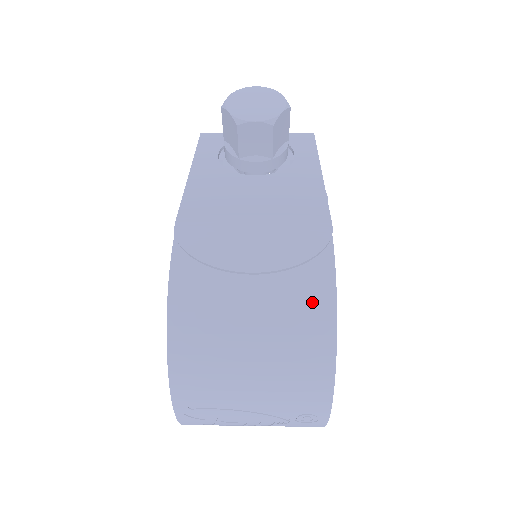
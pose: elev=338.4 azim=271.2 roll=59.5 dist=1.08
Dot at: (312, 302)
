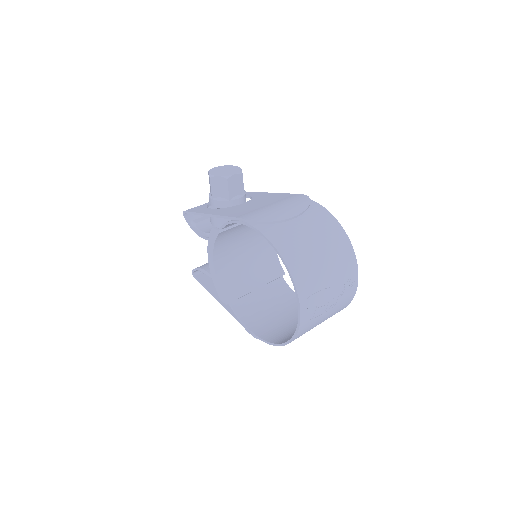
Dot at: (324, 218)
